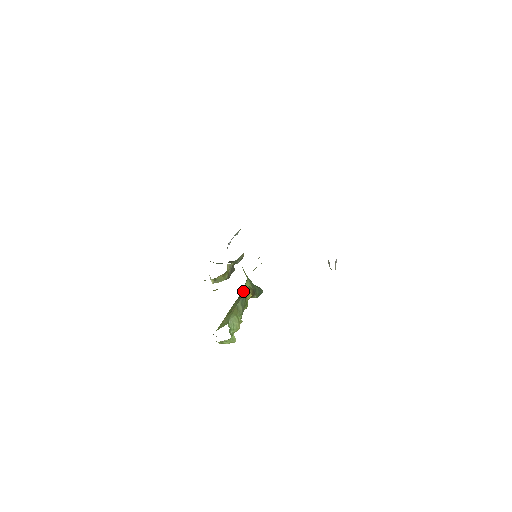
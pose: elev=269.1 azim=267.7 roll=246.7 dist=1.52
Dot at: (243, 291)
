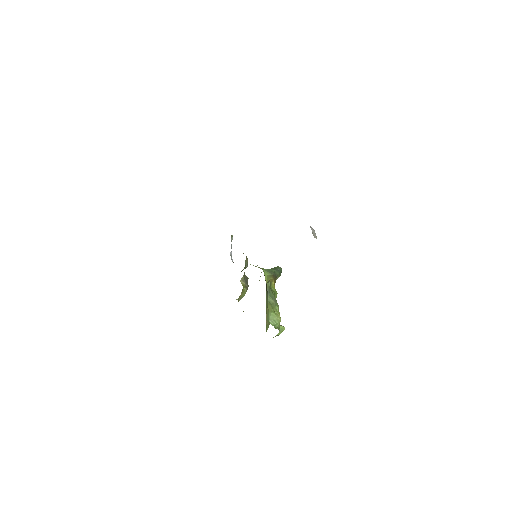
Dot at: (266, 282)
